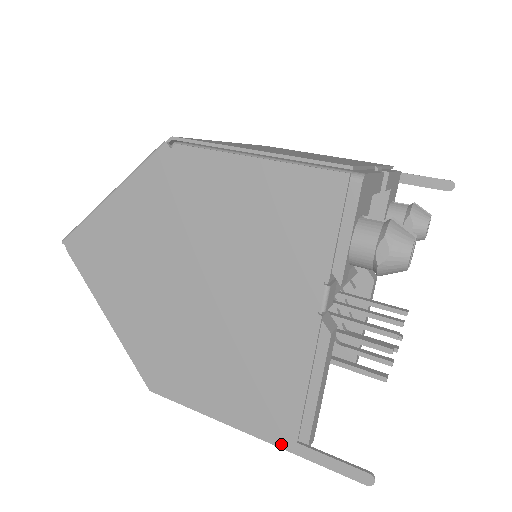
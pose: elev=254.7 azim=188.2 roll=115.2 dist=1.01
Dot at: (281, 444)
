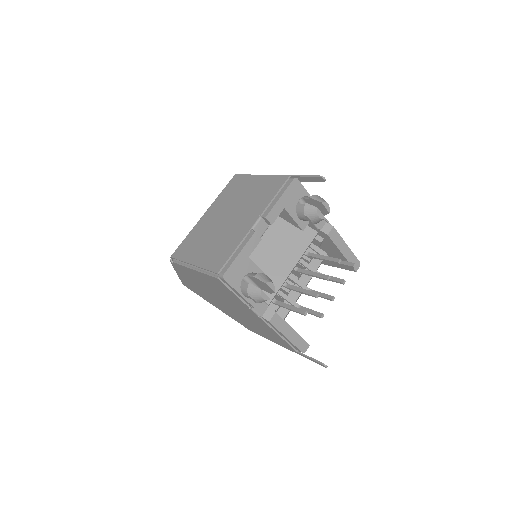
Dot at: occluded
